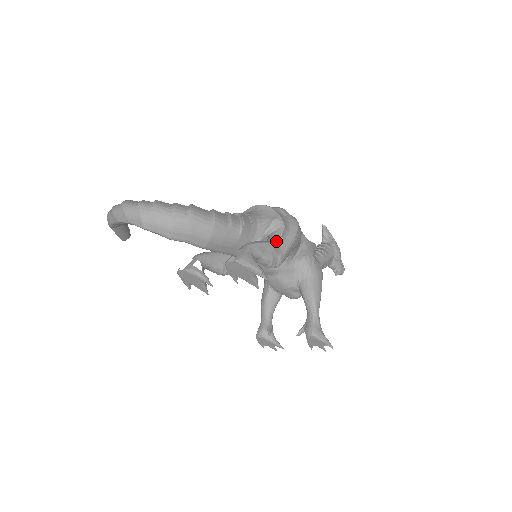
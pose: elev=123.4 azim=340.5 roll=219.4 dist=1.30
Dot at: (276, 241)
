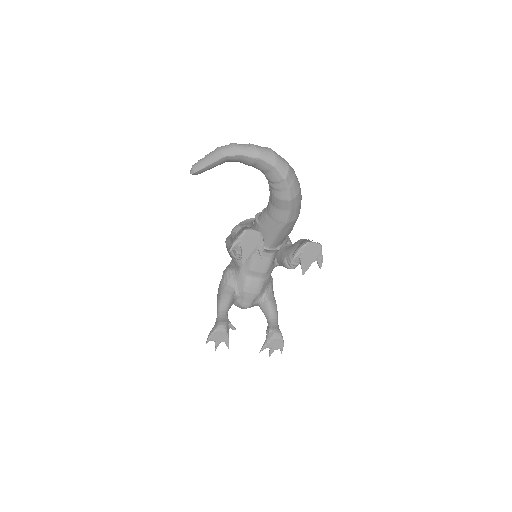
Dot at: occluded
